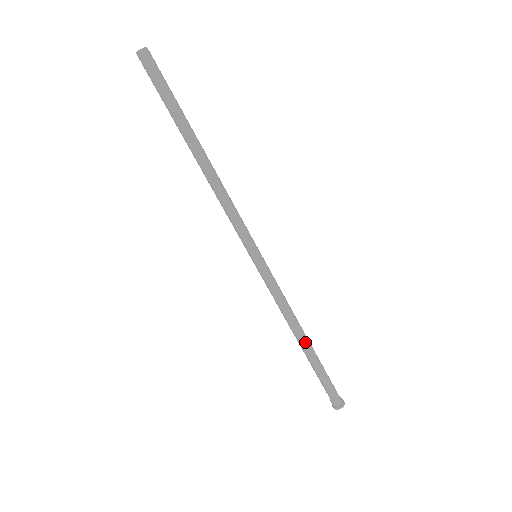
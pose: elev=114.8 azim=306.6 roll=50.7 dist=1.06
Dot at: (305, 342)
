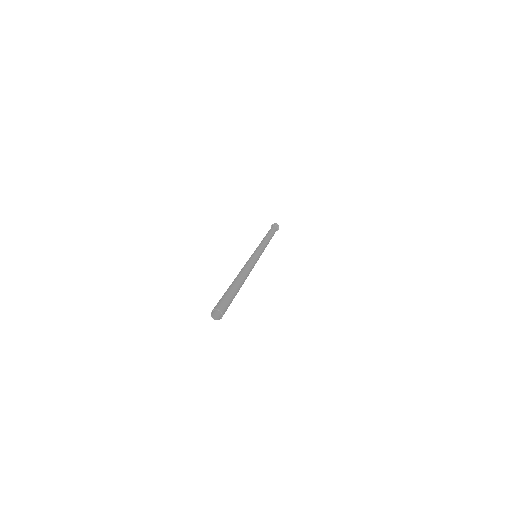
Dot at: occluded
